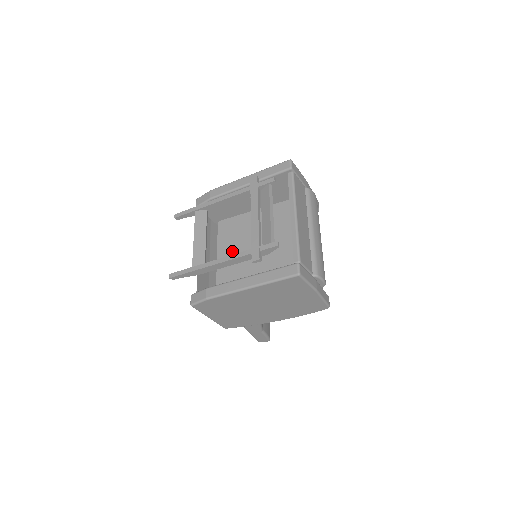
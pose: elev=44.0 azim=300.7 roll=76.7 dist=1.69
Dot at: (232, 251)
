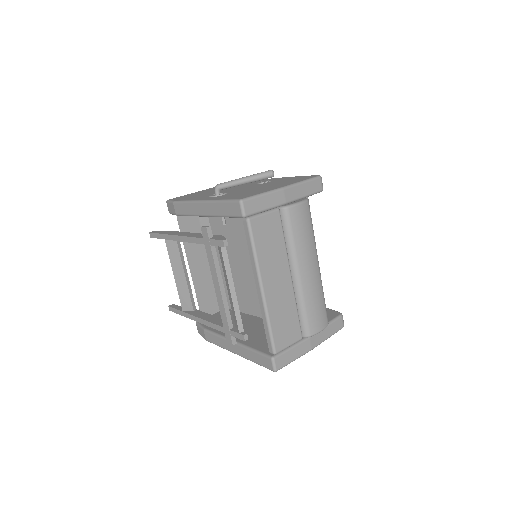
Dot at: (228, 253)
